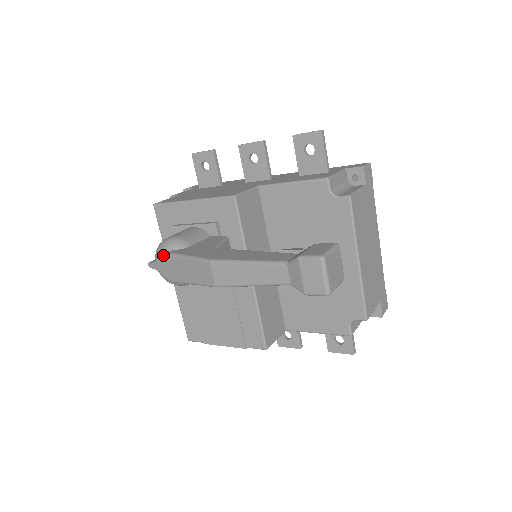
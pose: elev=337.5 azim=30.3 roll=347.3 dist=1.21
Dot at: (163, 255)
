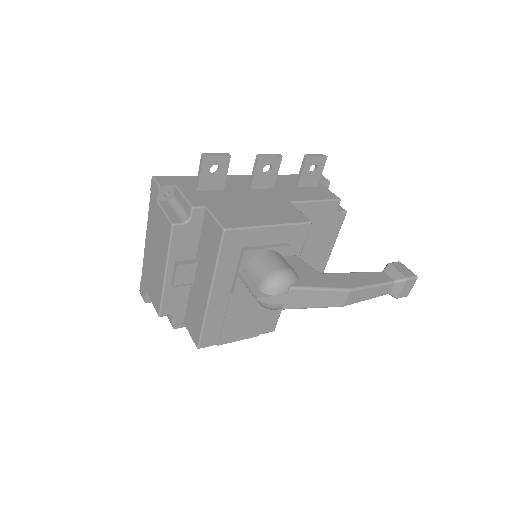
Dot at: (287, 289)
